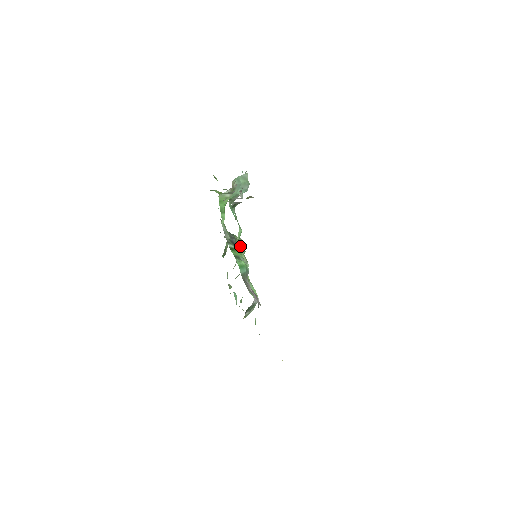
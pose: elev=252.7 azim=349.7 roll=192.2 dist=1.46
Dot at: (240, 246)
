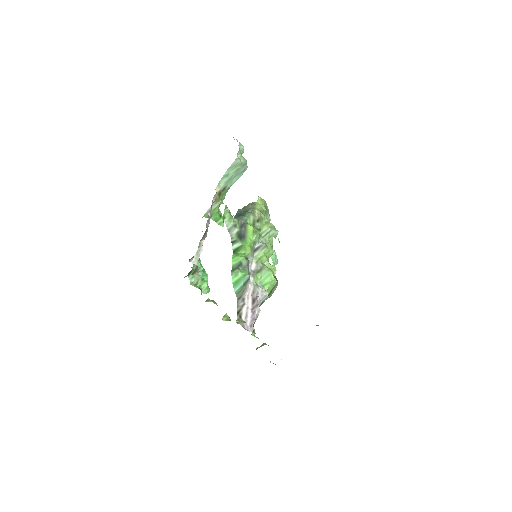
Dot at: (250, 234)
